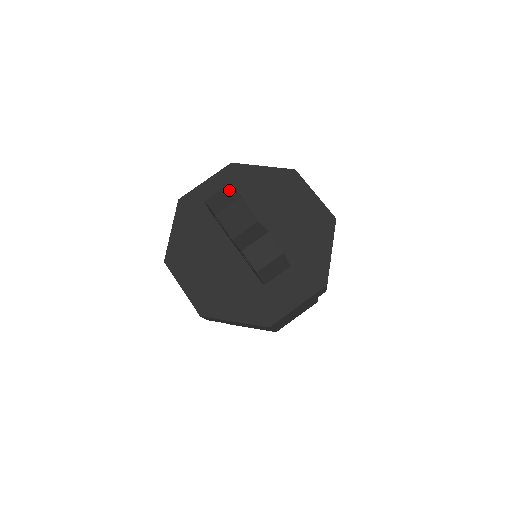
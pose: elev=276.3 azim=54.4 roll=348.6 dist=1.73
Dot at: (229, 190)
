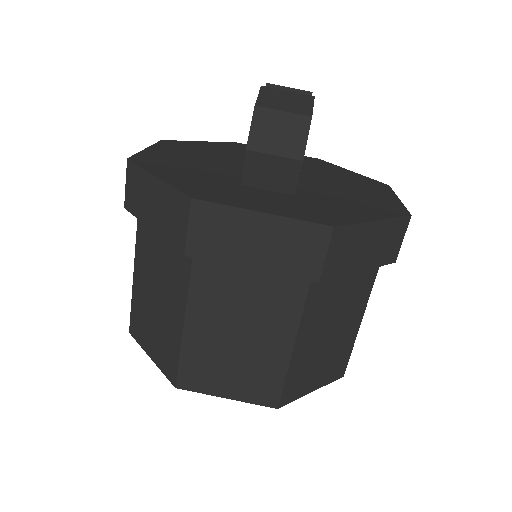
Dot at: occluded
